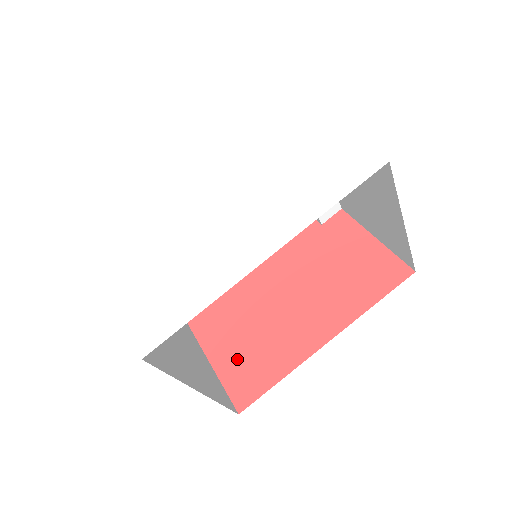
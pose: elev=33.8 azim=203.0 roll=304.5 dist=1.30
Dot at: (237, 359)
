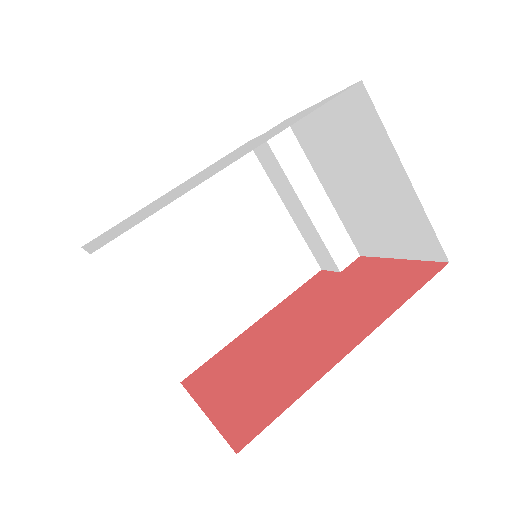
Dot at: (241, 401)
